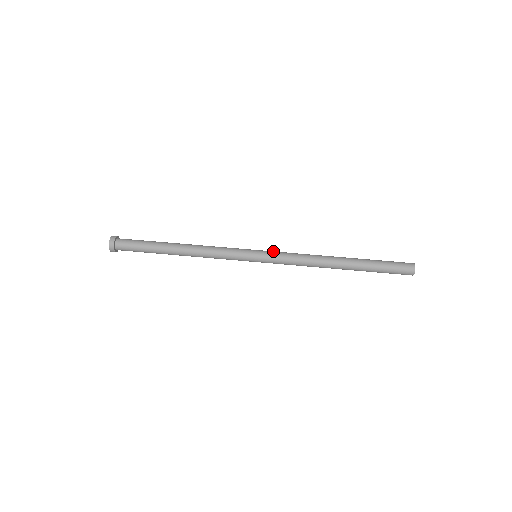
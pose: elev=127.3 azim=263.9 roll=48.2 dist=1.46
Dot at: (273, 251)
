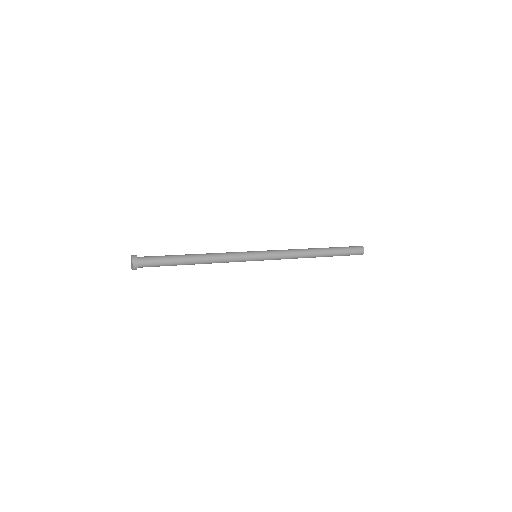
Dot at: (268, 250)
